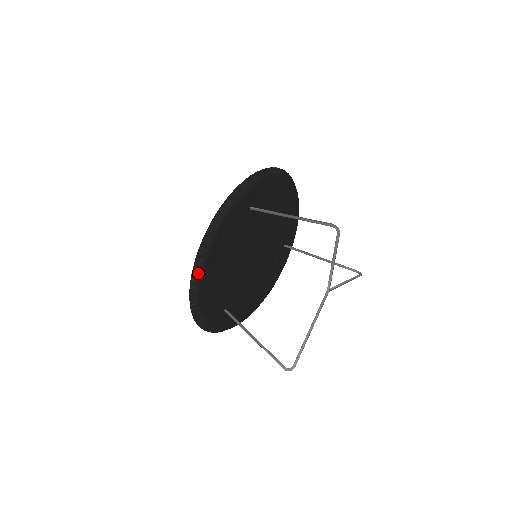
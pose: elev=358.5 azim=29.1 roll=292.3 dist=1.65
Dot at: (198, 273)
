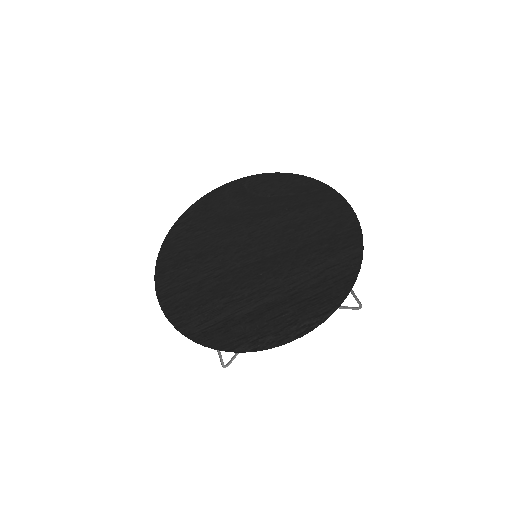
Dot at: (291, 340)
